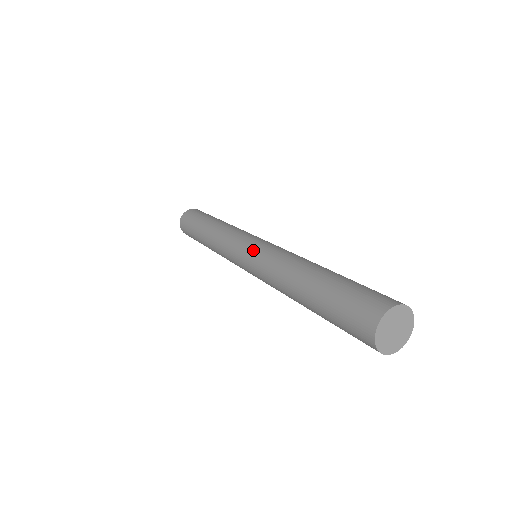
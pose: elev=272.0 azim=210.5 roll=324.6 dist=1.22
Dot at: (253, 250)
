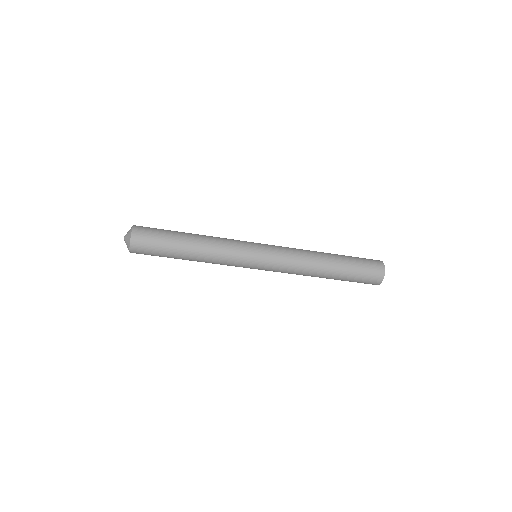
Dot at: (270, 265)
